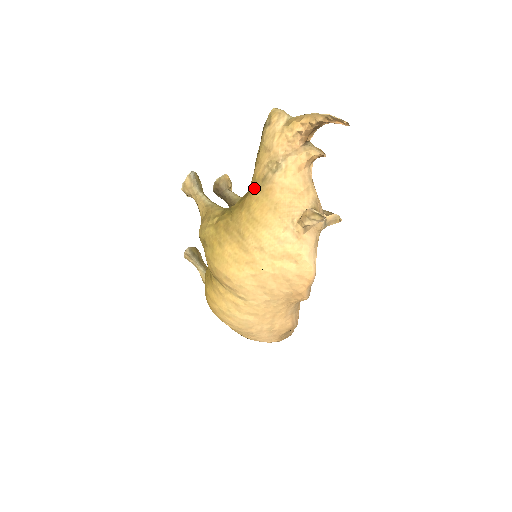
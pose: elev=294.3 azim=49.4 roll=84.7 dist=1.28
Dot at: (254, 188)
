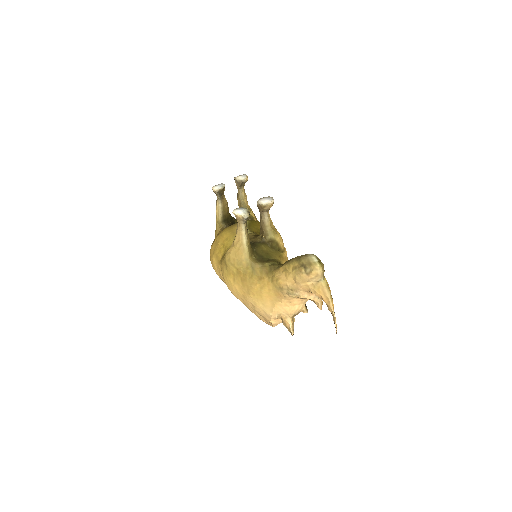
Dot at: (273, 283)
